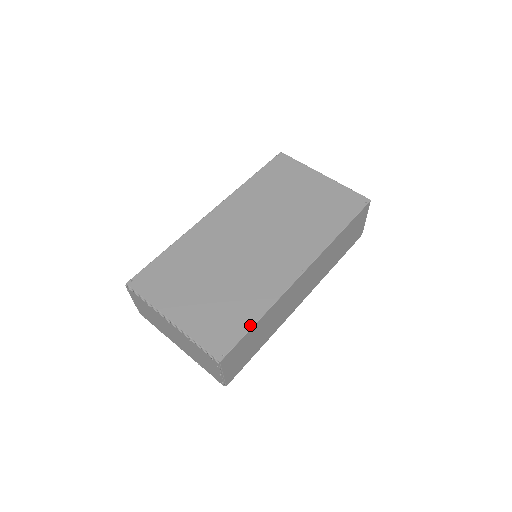
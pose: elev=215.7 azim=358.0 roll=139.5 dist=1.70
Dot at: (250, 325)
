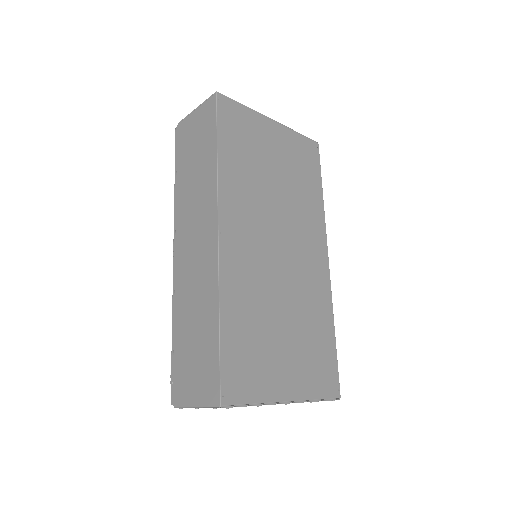
Dot at: (334, 345)
